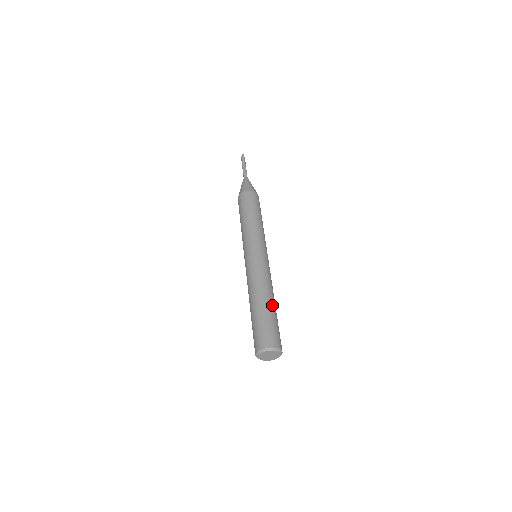
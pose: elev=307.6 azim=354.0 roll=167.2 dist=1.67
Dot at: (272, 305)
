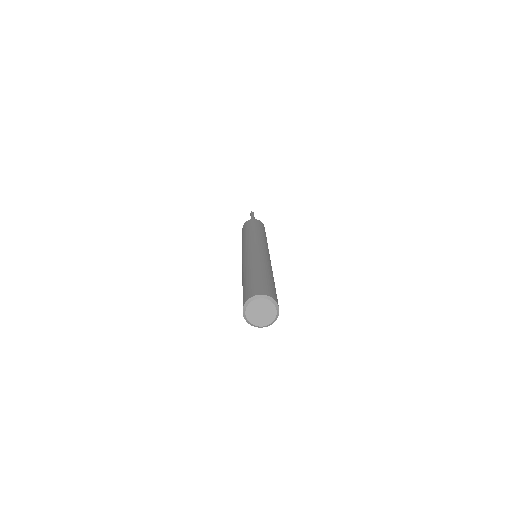
Dot at: (255, 270)
